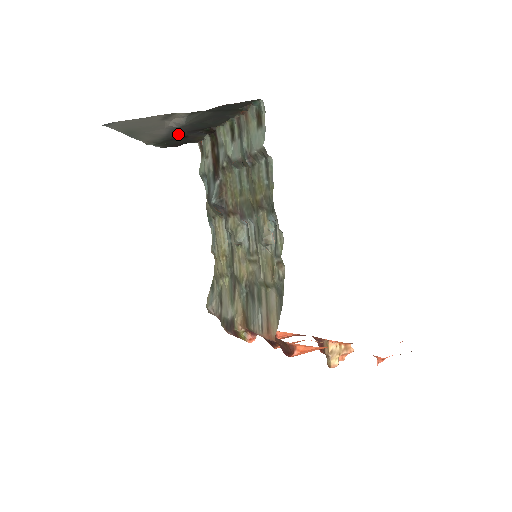
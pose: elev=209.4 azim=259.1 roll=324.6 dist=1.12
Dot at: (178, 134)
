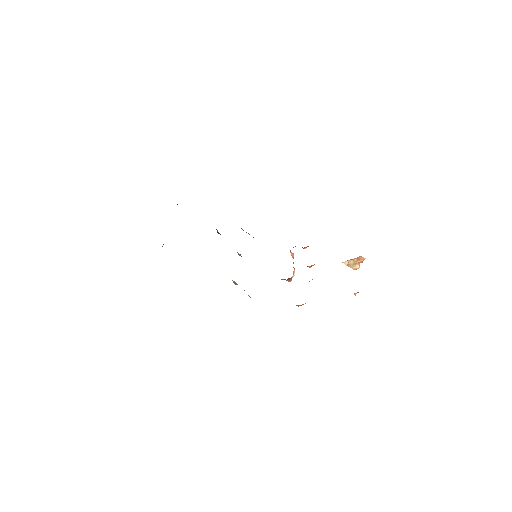
Dot at: occluded
